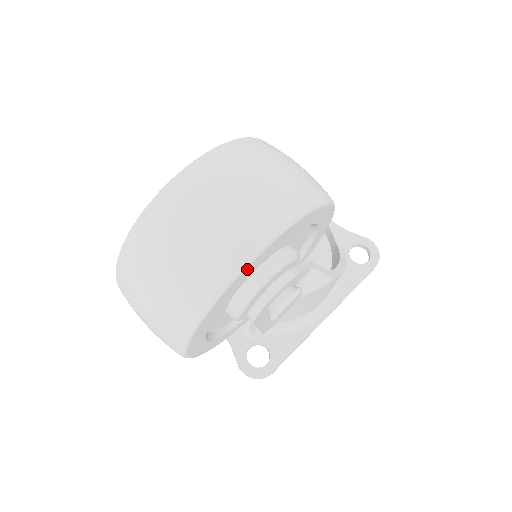
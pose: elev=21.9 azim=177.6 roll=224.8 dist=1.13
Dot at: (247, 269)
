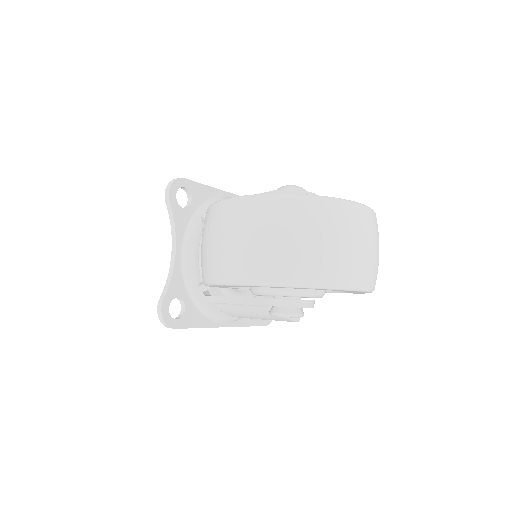
Dot at: (344, 290)
